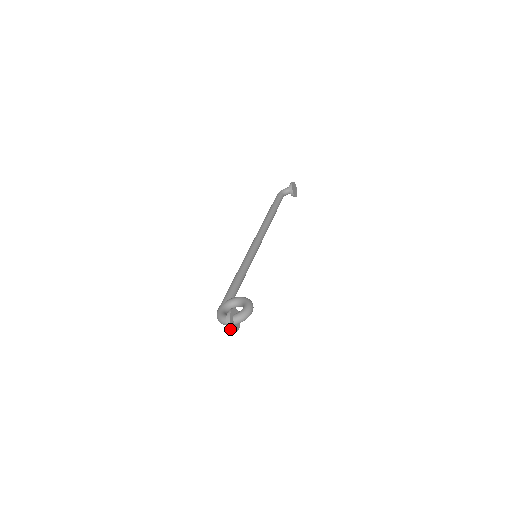
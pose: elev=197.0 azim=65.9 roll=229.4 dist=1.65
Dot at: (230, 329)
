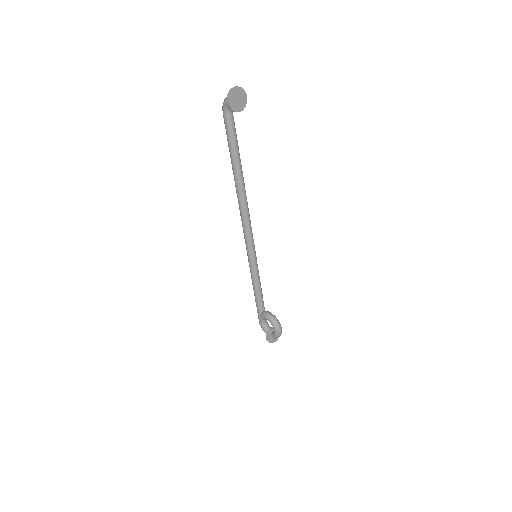
Dot at: (275, 340)
